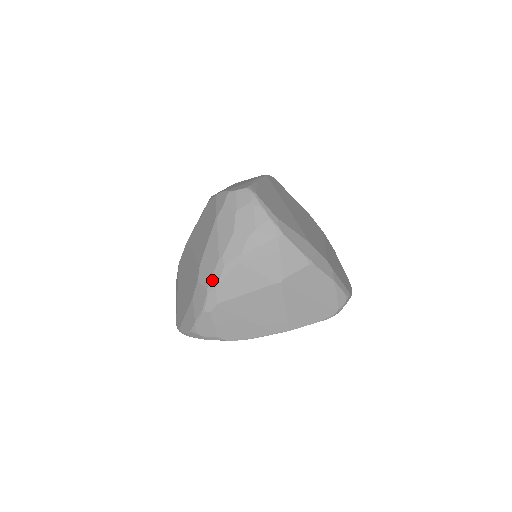
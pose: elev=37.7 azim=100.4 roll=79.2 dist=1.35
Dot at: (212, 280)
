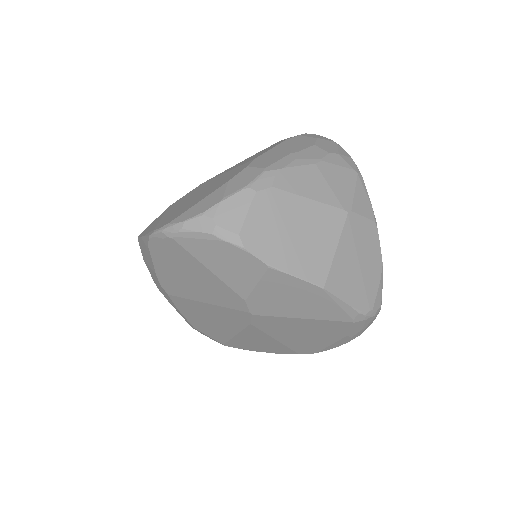
Dot at: (276, 163)
